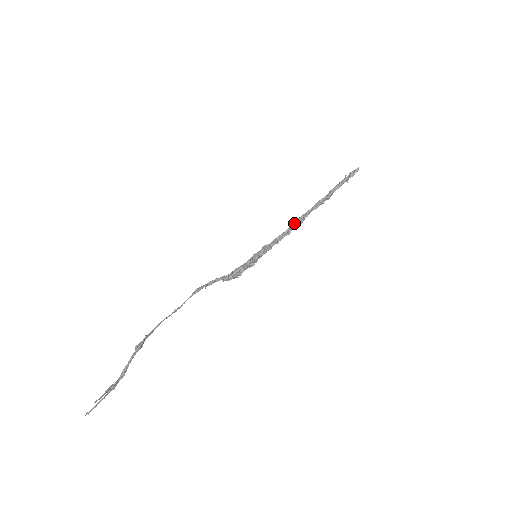
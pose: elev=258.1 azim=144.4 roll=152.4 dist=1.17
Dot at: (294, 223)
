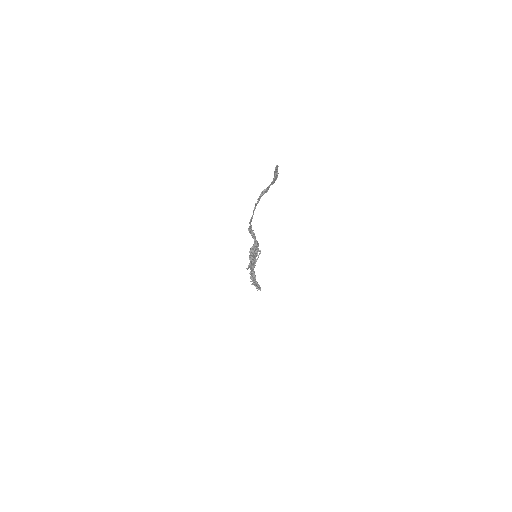
Dot at: occluded
